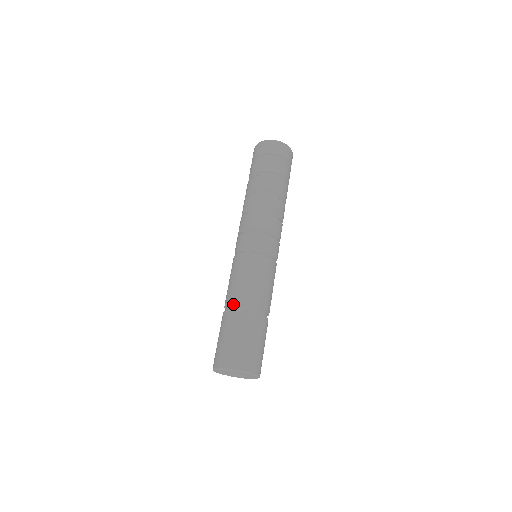
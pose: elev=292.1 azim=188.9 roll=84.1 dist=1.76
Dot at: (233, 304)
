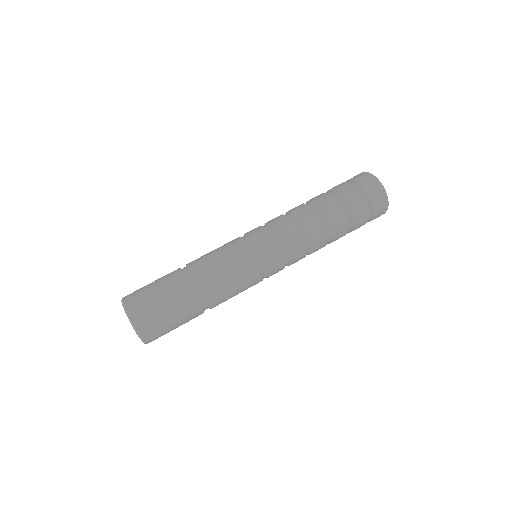
Dot at: (192, 273)
